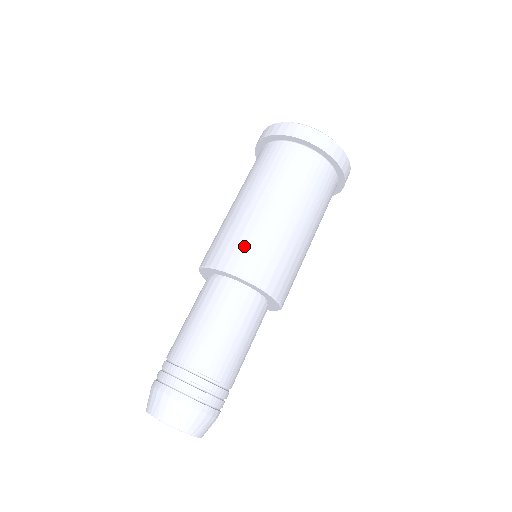
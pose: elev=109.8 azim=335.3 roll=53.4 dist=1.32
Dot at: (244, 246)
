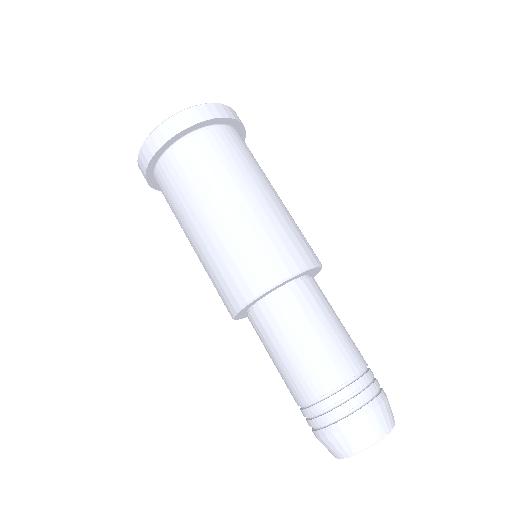
Dot at: (253, 257)
